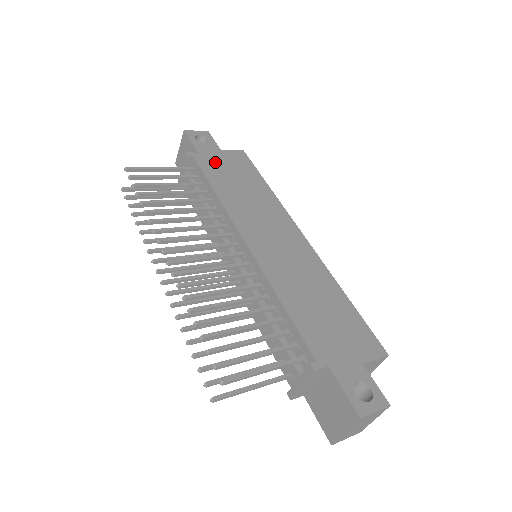
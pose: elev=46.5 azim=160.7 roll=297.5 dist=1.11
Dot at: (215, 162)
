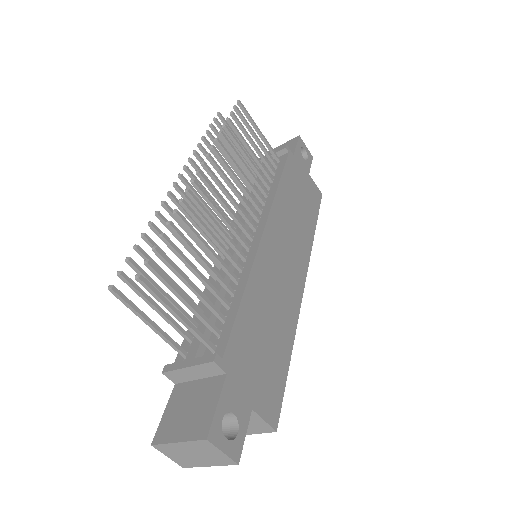
Dot at: (298, 173)
